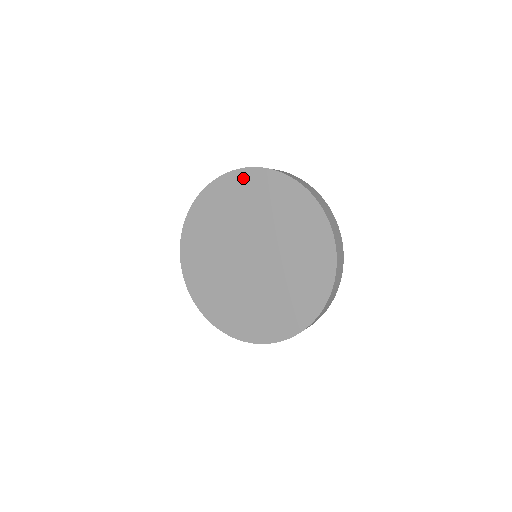
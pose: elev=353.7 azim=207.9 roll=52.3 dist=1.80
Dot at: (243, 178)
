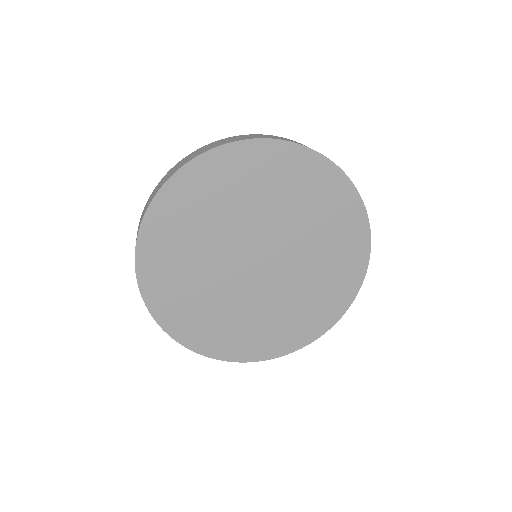
Dot at: (168, 203)
